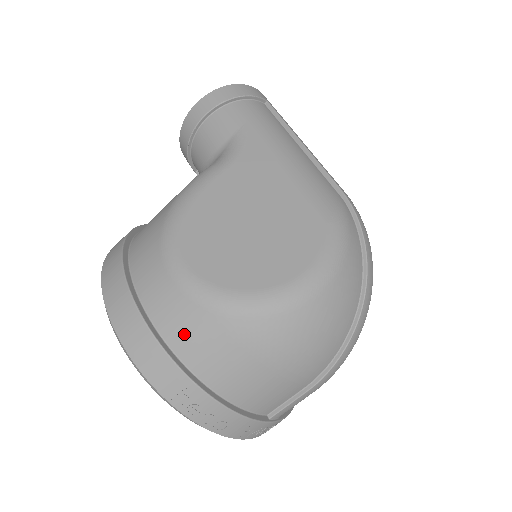
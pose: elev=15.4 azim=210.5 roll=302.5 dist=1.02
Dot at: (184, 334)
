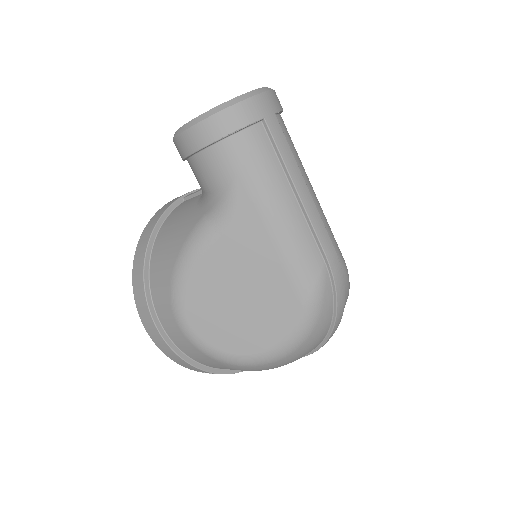
Dot at: (198, 358)
